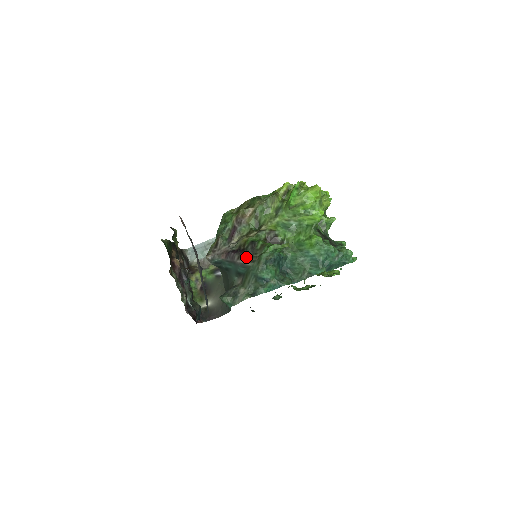
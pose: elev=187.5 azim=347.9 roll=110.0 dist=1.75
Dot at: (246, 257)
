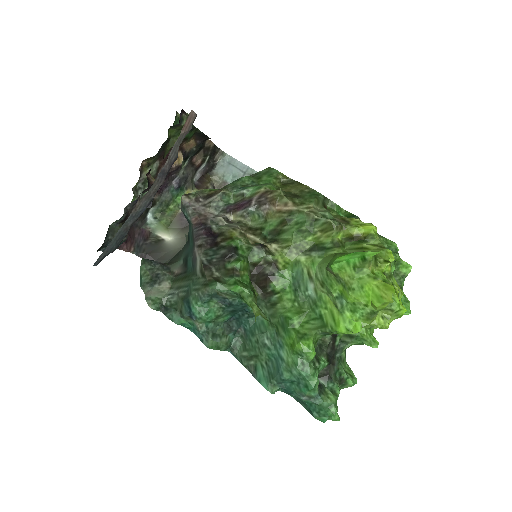
Dot at: (206, 257)
